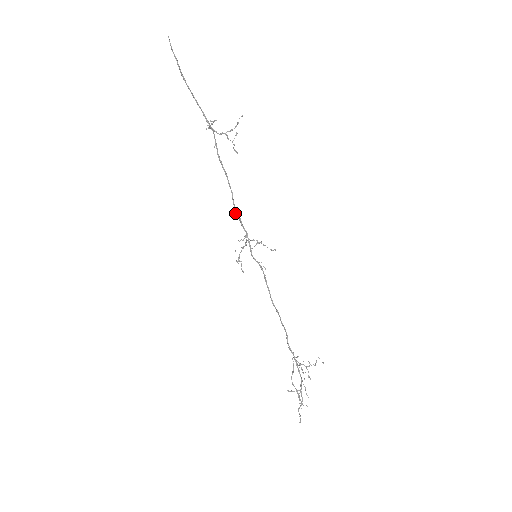
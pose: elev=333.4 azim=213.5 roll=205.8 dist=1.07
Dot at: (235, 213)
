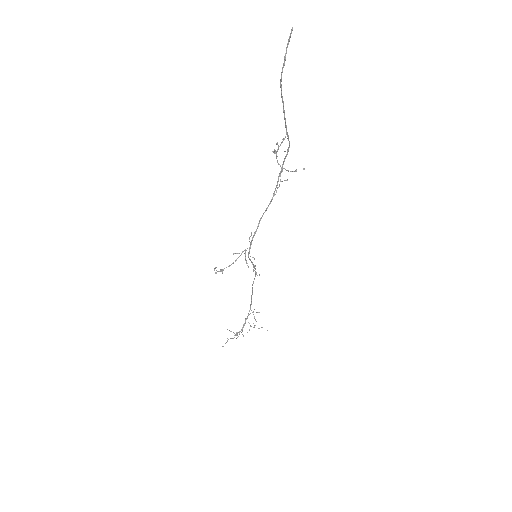
Dot at: (259, 220)
